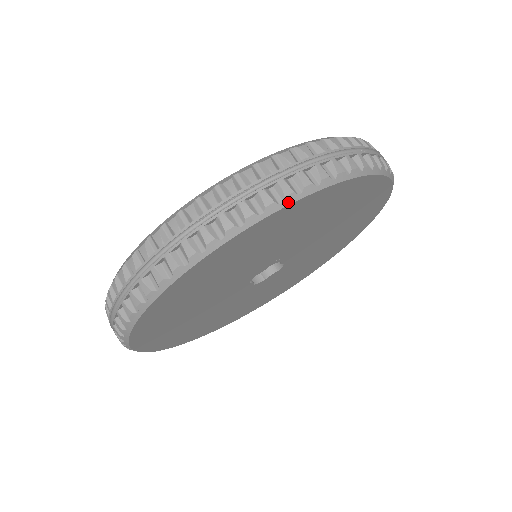
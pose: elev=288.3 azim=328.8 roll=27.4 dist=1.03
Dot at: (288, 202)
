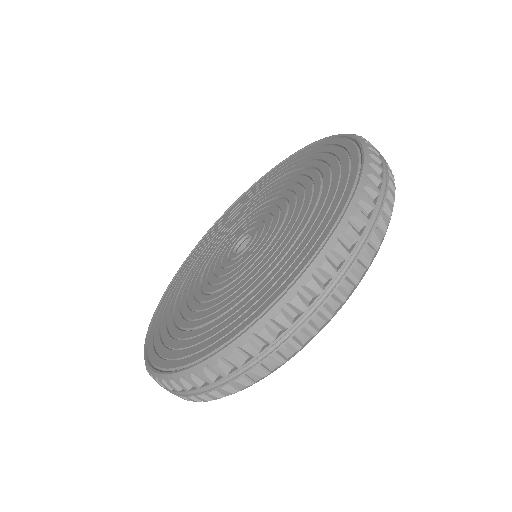
Dot at: occluded
